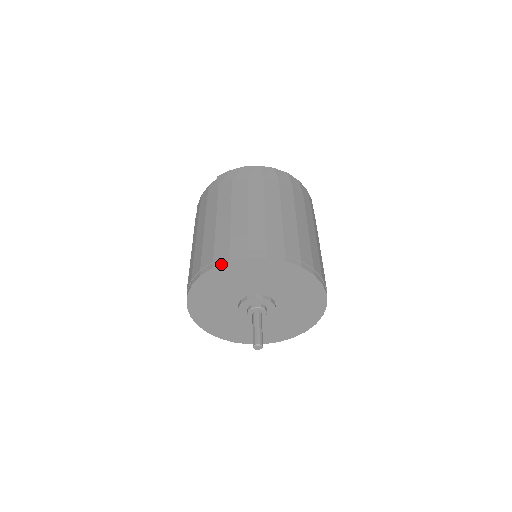
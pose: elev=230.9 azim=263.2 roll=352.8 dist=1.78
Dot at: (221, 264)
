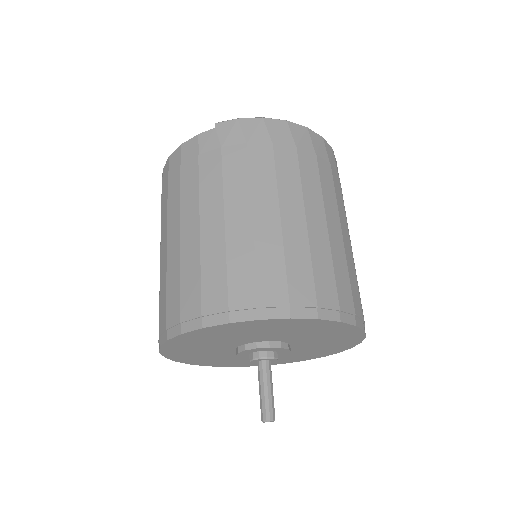
Dot at: (245, 321)
